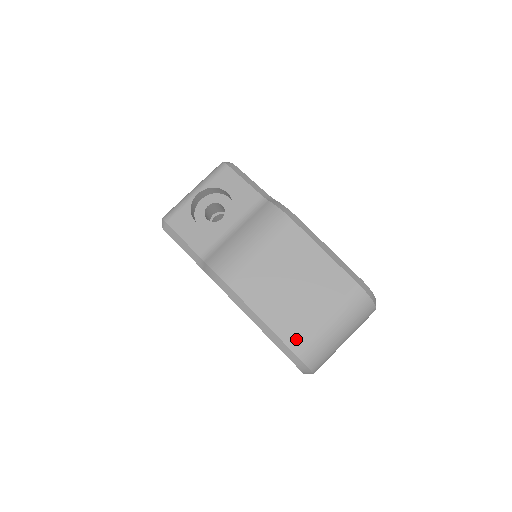
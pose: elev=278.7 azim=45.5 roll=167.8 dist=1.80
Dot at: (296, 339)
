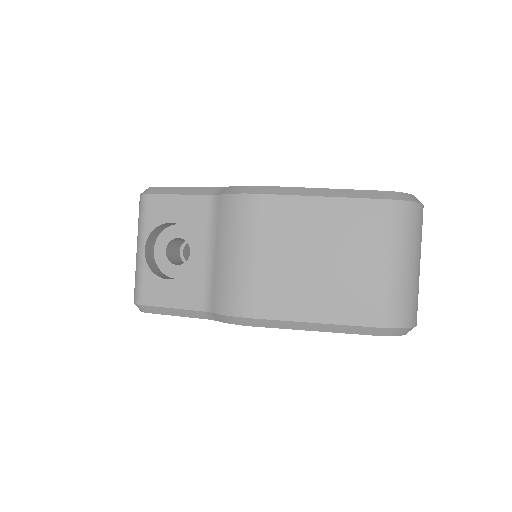
Dot at: (371, 312)
